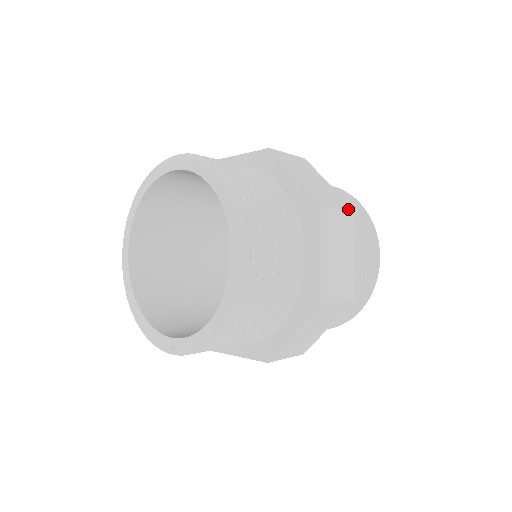
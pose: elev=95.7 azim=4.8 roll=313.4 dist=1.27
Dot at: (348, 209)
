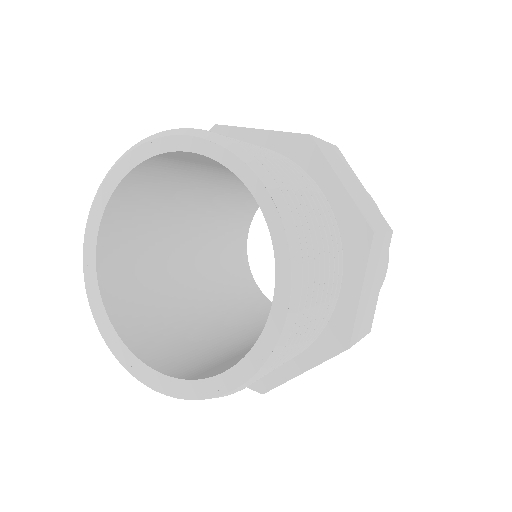
Dot at: (367, 333)
